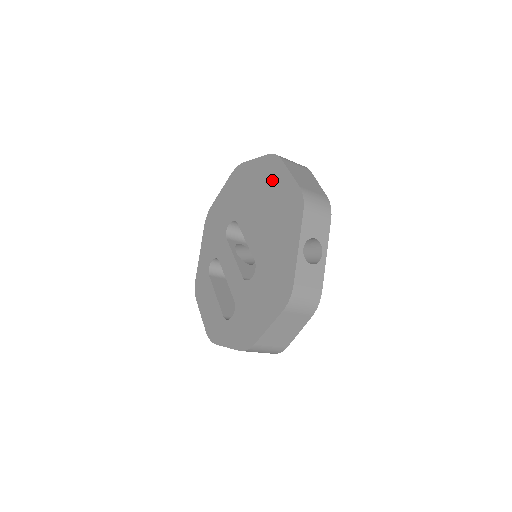
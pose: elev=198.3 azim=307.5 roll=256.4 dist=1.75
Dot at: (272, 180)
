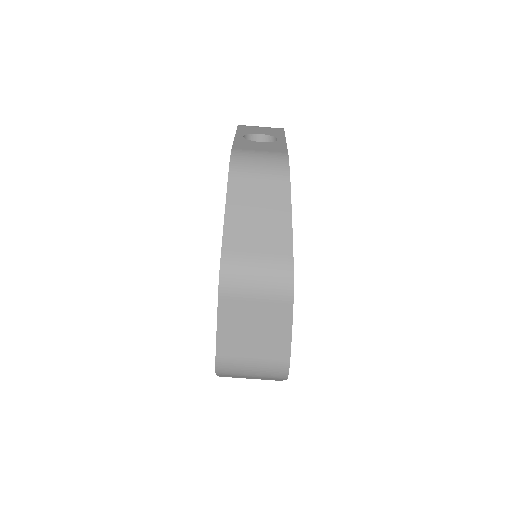
Dot at: occluded
